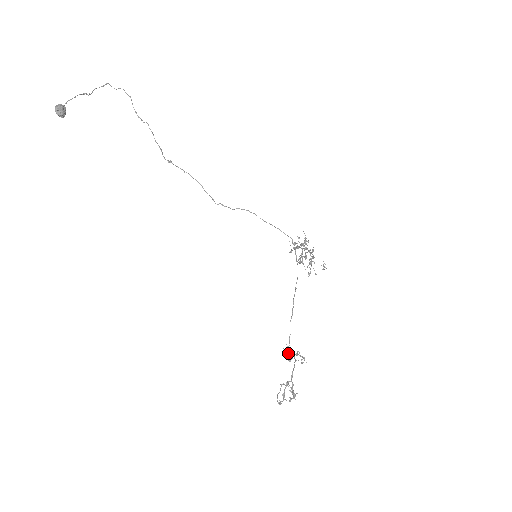
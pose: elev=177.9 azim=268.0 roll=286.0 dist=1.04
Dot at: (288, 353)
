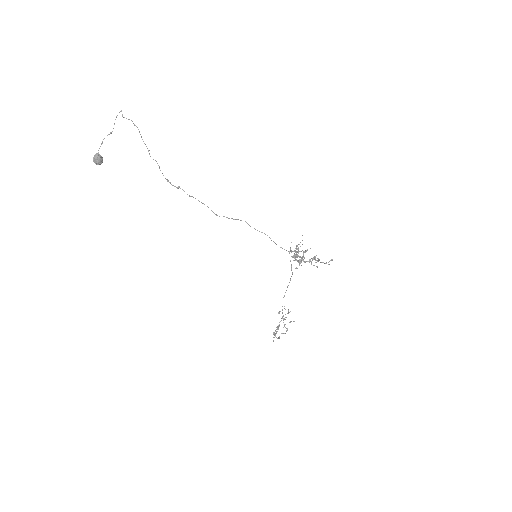
Dot at: (282, 313)
